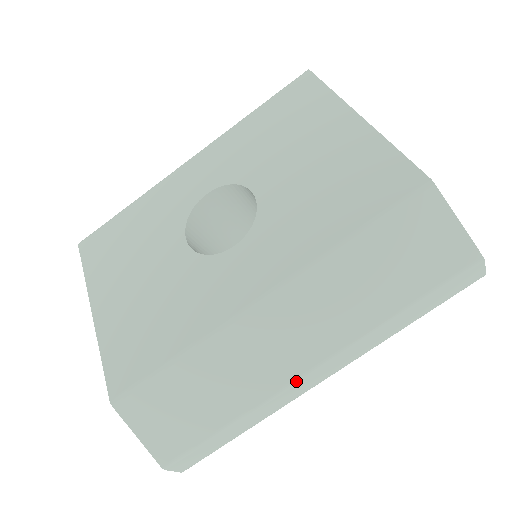
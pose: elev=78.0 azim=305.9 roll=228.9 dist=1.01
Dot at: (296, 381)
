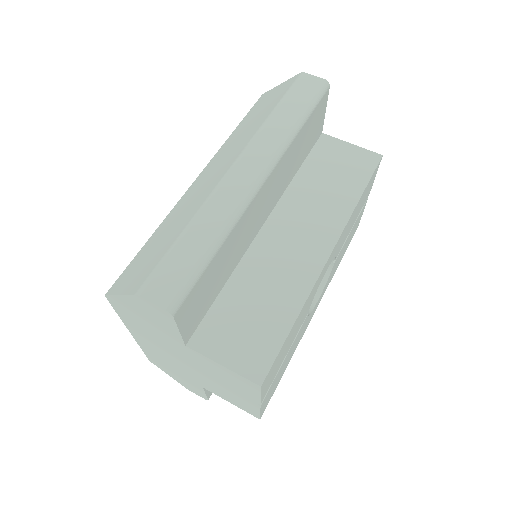
Dot at: (223, 178)
